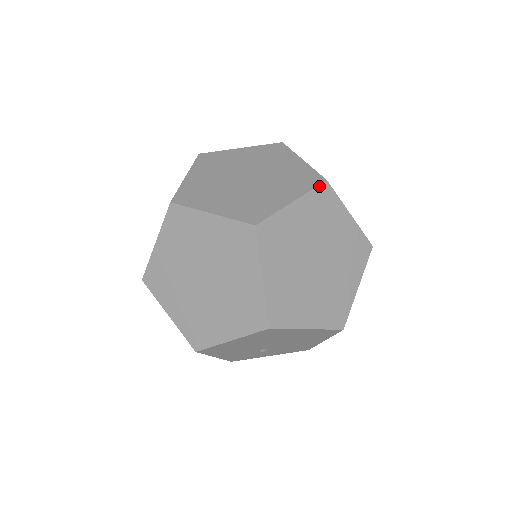
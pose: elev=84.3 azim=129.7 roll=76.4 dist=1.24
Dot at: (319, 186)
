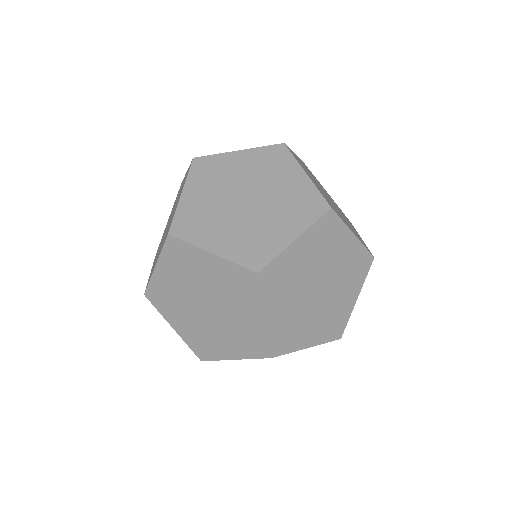
Dot at: (323, 216)
